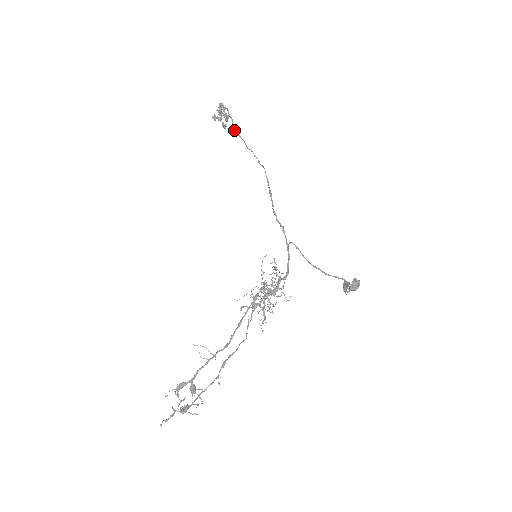
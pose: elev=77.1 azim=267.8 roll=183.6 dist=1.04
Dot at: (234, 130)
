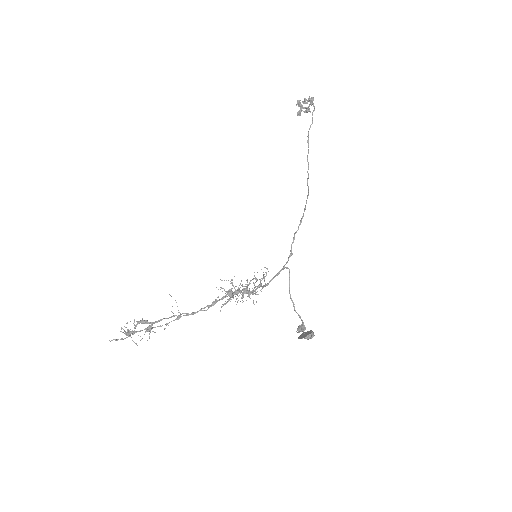
Dot at: (308, 135)
